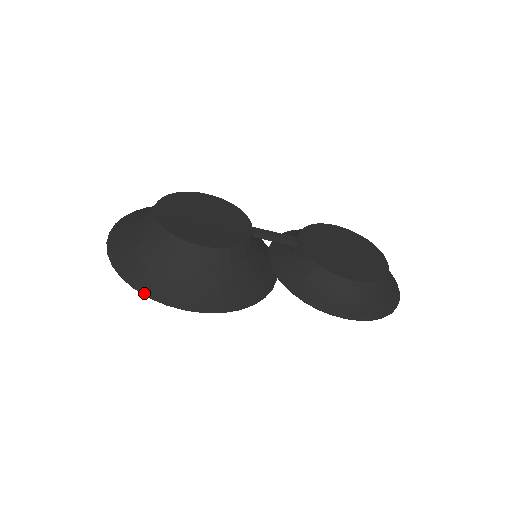
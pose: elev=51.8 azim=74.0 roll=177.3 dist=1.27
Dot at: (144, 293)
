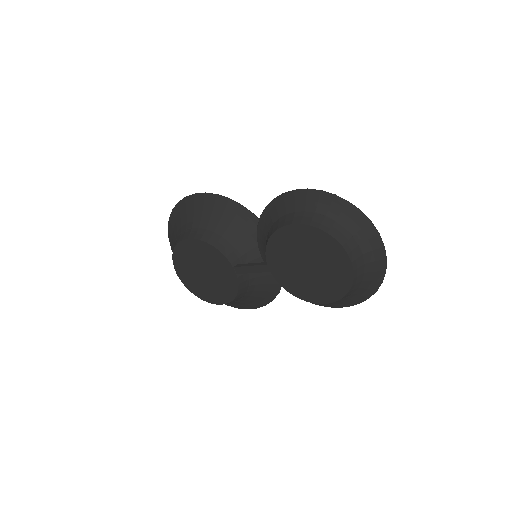
Dot at: occluded
